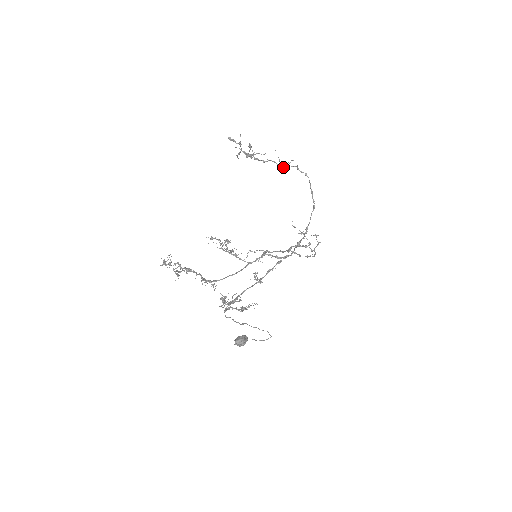
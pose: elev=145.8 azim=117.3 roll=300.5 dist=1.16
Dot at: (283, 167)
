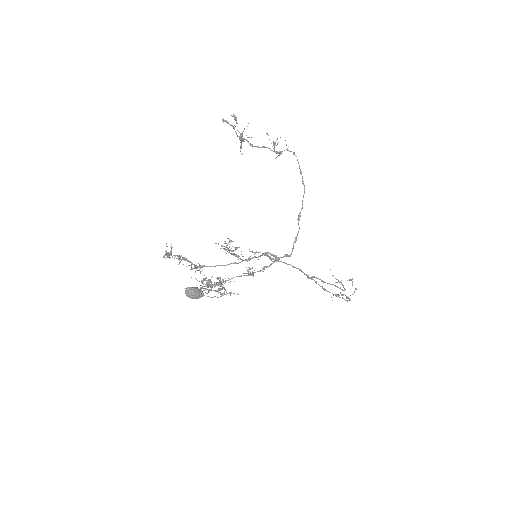
Dot at: (276, 152)
